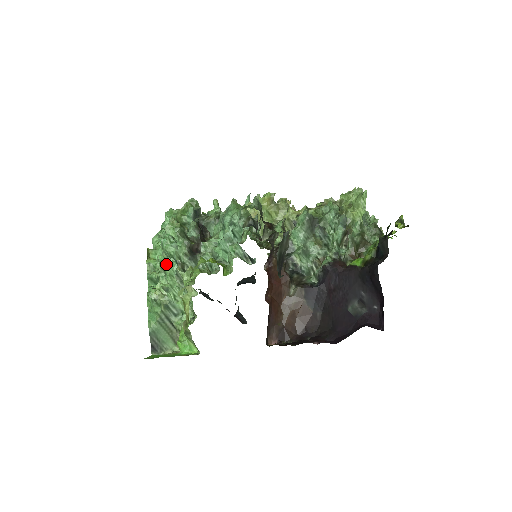
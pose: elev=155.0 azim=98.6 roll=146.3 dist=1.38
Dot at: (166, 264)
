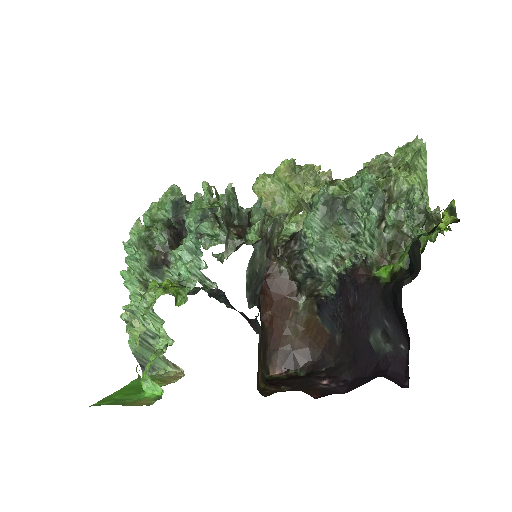
Dot at: (128, 281)
